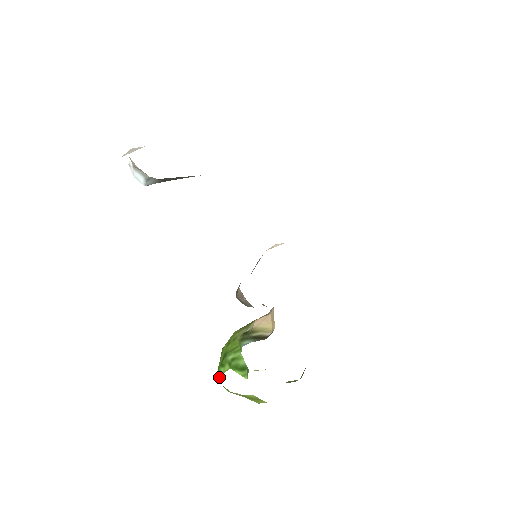
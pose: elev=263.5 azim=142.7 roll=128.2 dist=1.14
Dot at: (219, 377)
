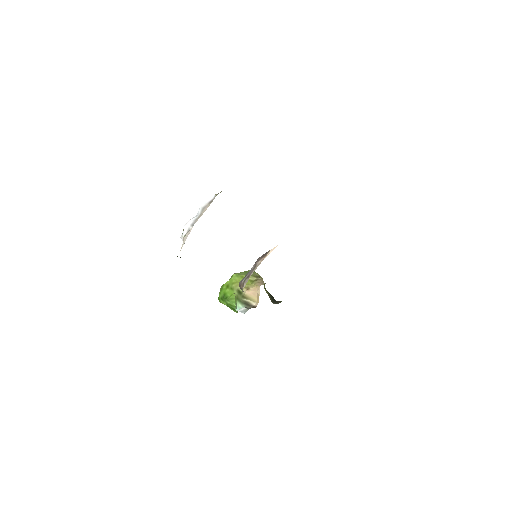
Dot at: (219, 301)
